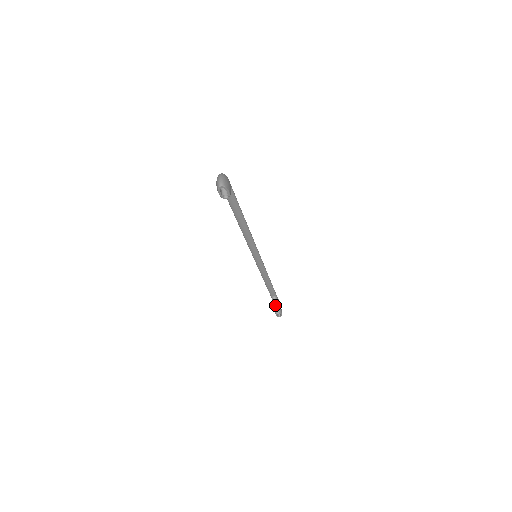
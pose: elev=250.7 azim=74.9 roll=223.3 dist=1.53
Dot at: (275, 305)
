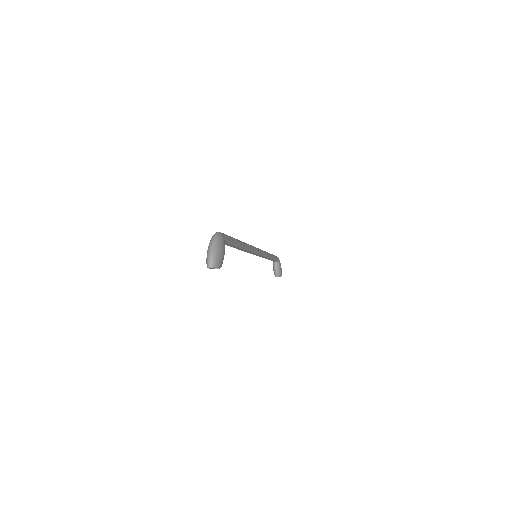
Dot at: (275, 270)
